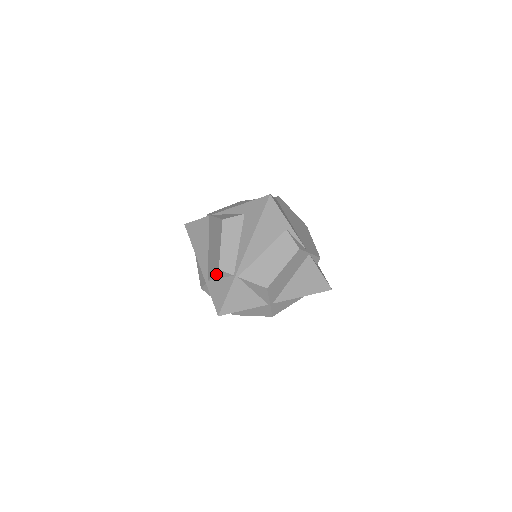
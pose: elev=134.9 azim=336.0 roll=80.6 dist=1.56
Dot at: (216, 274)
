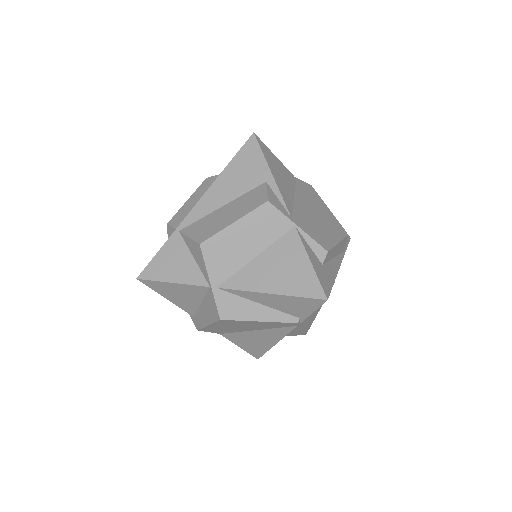
Dot at: (168, 236)
